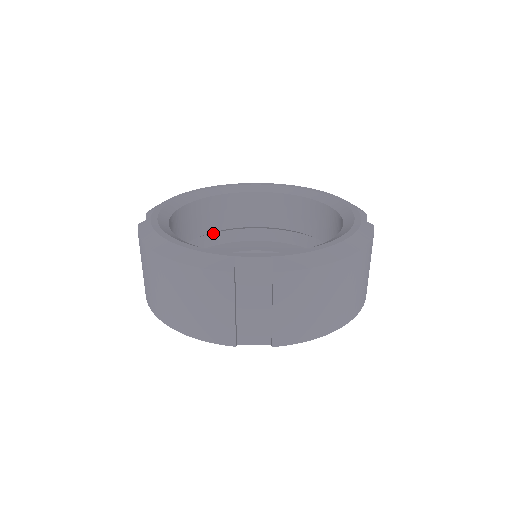
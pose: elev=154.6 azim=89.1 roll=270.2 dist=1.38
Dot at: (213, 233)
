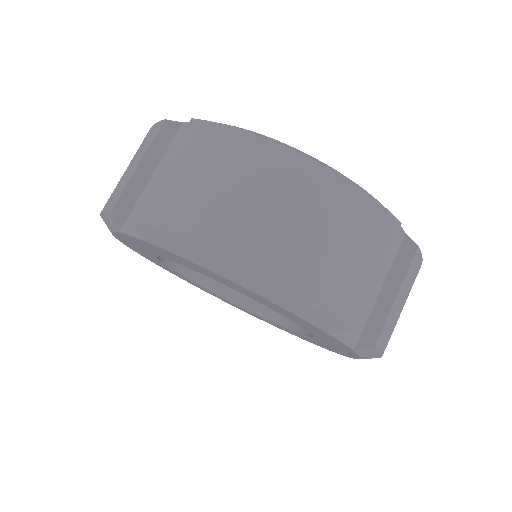
Dot at: occluded
